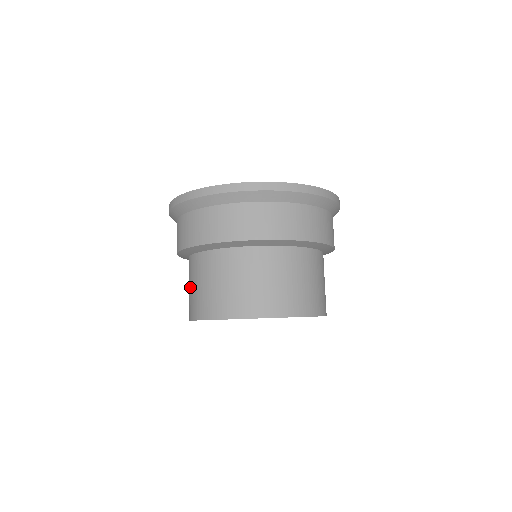
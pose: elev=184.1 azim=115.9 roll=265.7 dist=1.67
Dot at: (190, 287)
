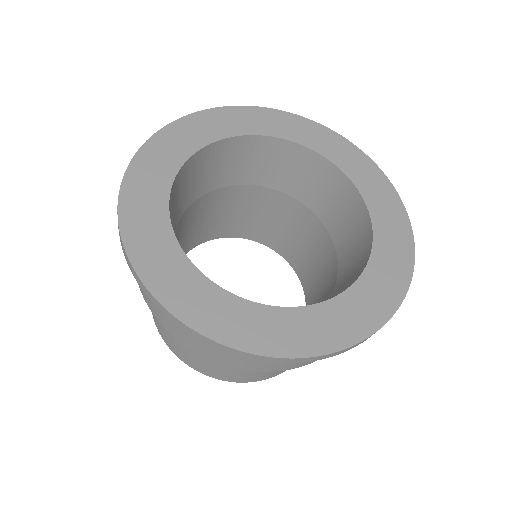
Dot at: (211, 362)
